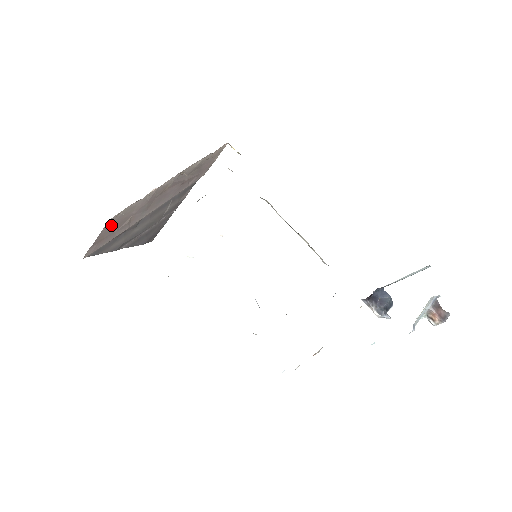
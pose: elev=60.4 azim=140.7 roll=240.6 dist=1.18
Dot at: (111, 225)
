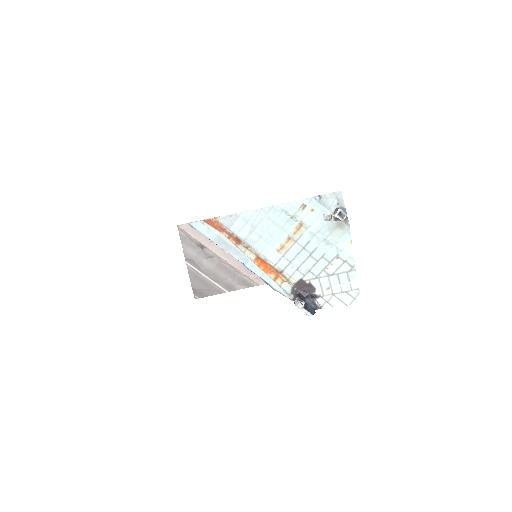
Dot at: occluded
